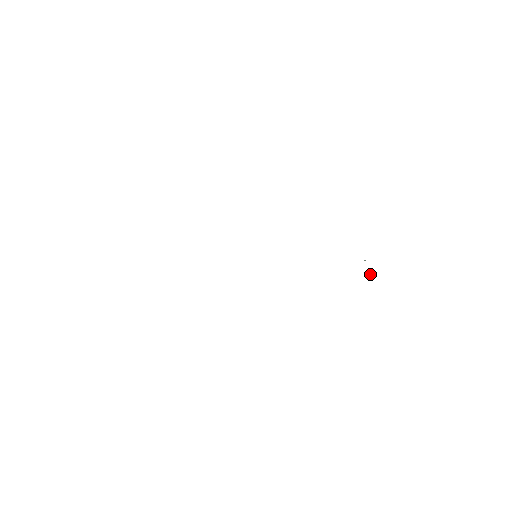
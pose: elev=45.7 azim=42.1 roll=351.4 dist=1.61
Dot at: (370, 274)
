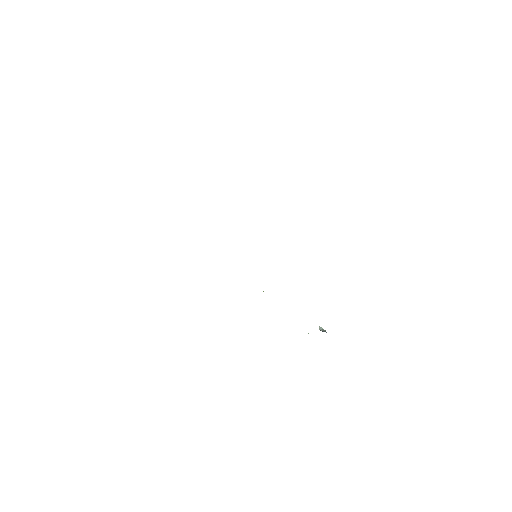
Dot at: (323, 329)
